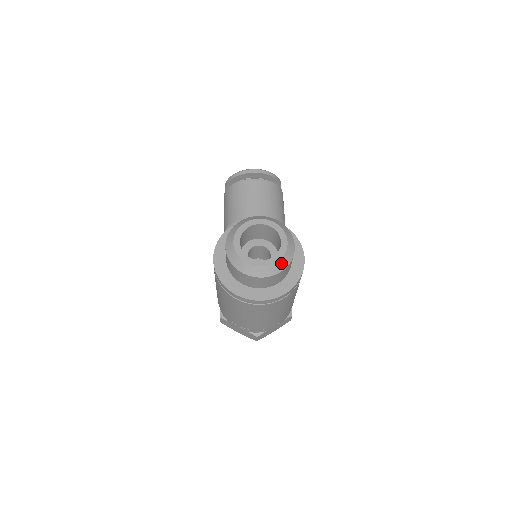
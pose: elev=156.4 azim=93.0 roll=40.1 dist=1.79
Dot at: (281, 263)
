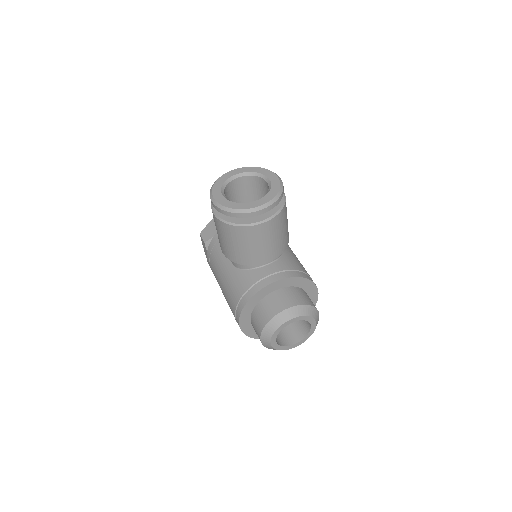
Dot at: (309, 336)
